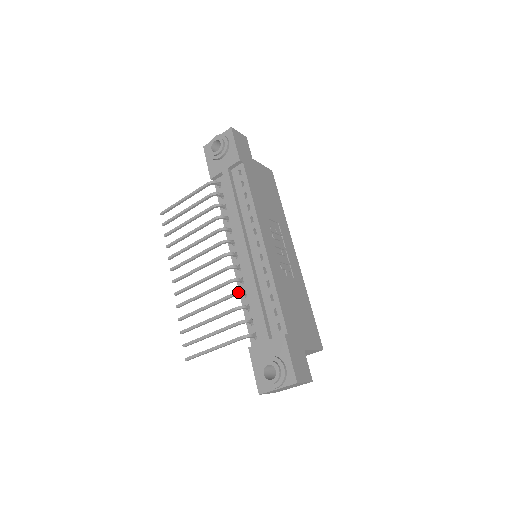
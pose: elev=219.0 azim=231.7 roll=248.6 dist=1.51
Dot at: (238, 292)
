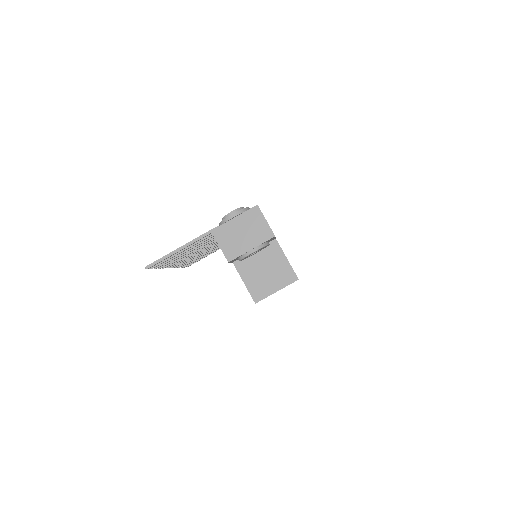
Dot at: occluded
